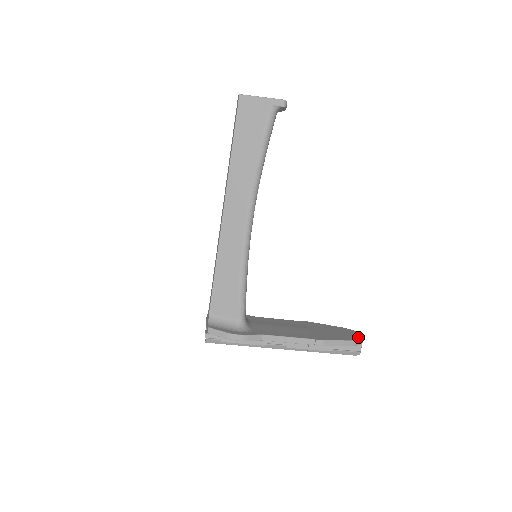
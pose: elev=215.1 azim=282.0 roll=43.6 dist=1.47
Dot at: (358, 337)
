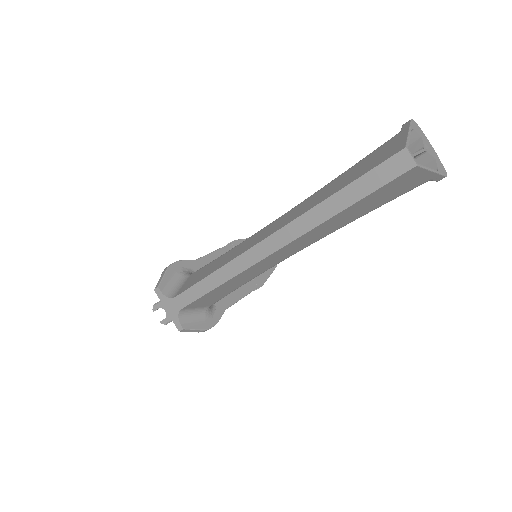
Dot at: occluded
